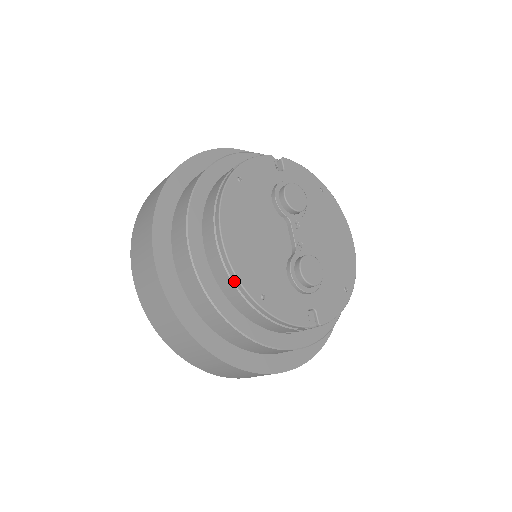
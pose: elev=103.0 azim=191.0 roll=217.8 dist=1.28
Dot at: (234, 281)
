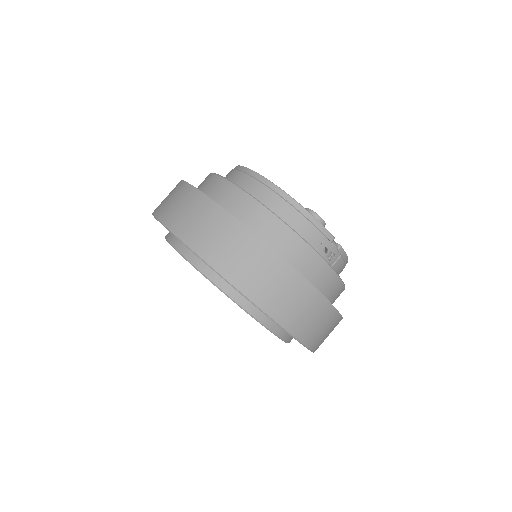
Dot at: (270, 187)
